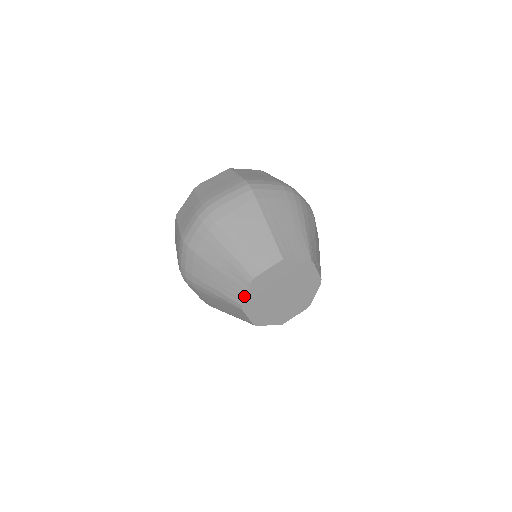
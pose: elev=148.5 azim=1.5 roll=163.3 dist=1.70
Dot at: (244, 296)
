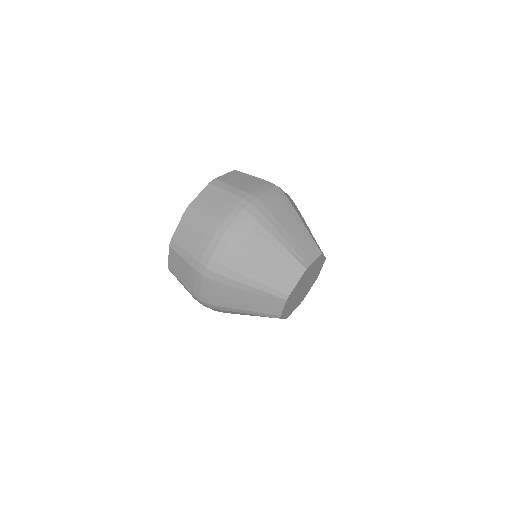
Dot at: (294, 286)
